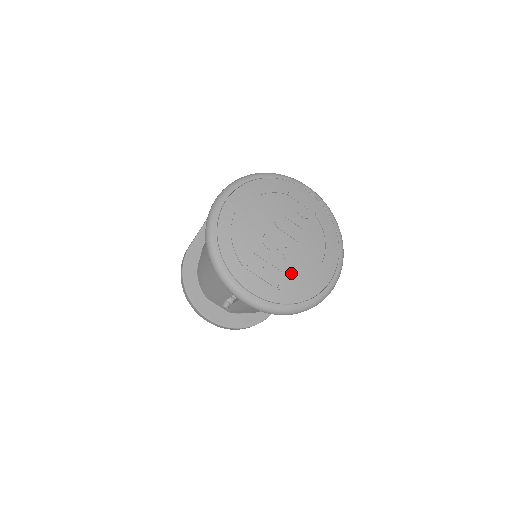
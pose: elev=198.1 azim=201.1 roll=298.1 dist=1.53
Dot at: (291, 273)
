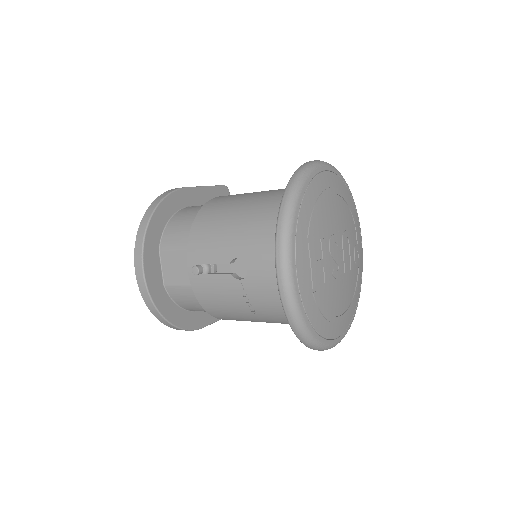
Dot at: (327, 293)
